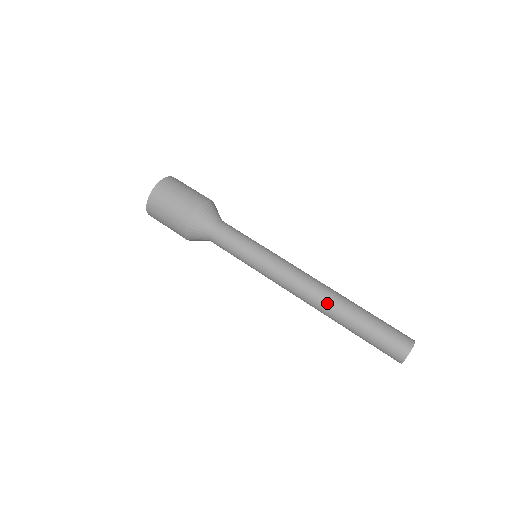
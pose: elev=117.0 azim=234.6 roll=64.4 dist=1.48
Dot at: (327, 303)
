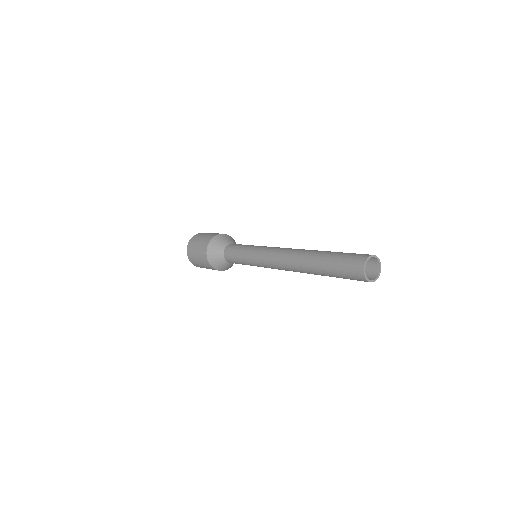
Dot at: occluded
